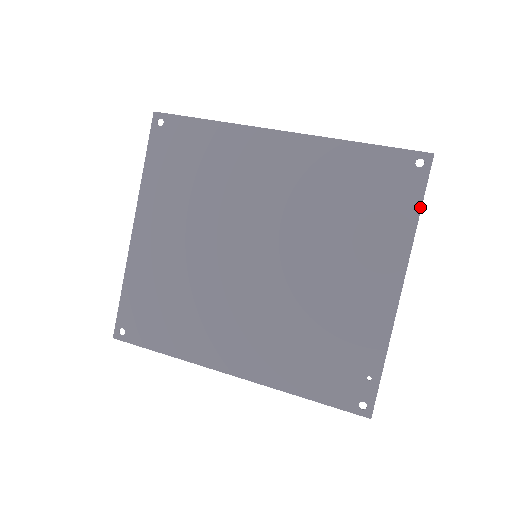
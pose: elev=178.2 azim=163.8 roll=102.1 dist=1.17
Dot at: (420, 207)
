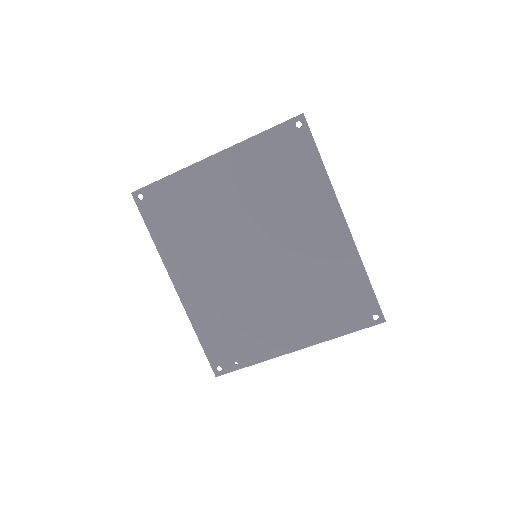
Dot at: (350, 332)
